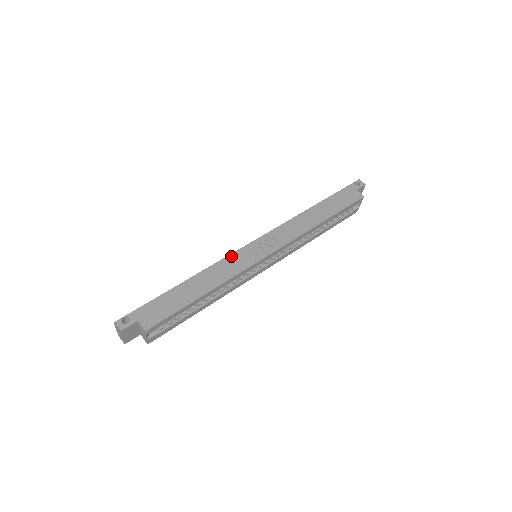
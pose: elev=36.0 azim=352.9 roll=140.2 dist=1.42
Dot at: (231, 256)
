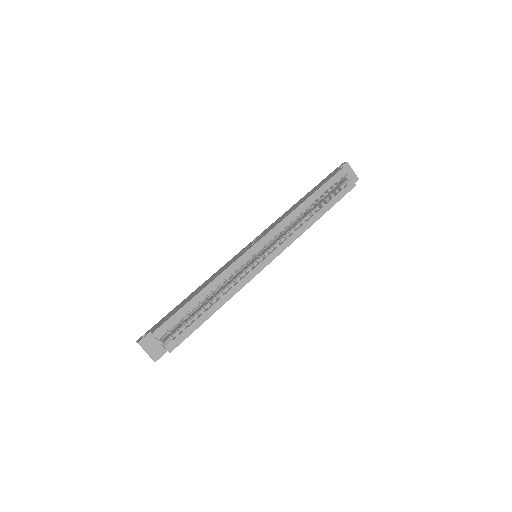
Dot at: (227, 263)
